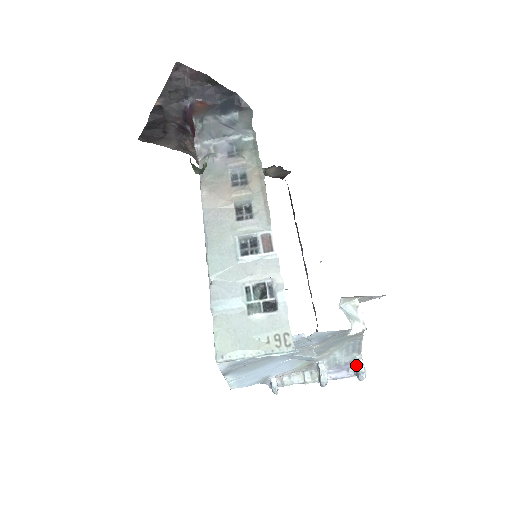
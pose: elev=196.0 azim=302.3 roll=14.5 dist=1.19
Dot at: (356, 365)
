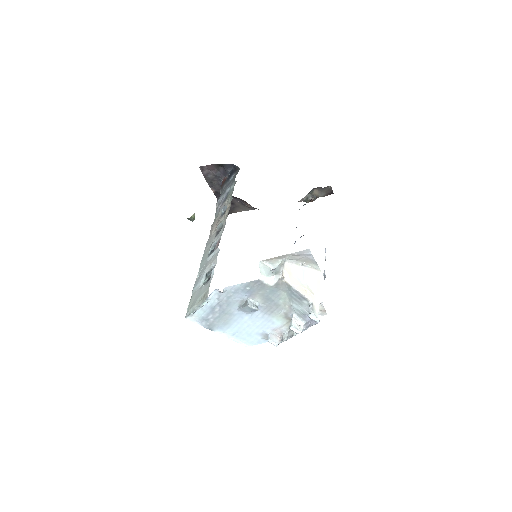
Dot at: occluded
